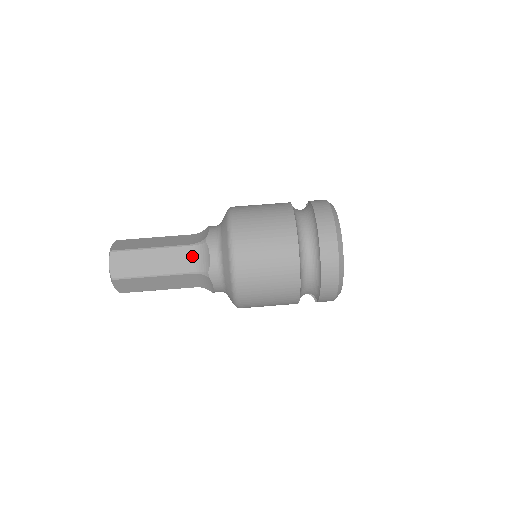
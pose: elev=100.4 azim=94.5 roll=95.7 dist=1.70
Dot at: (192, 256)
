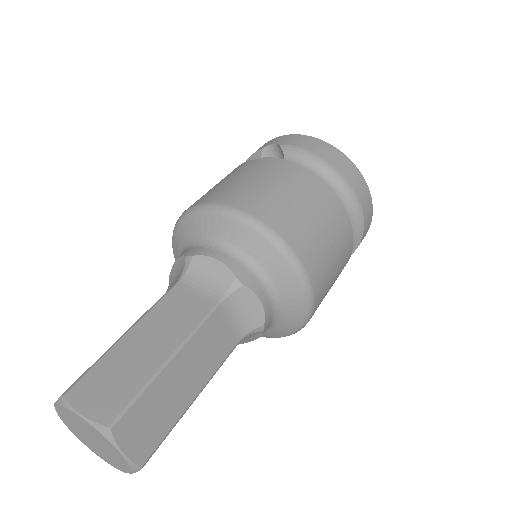
Dot at: (228, 319)
